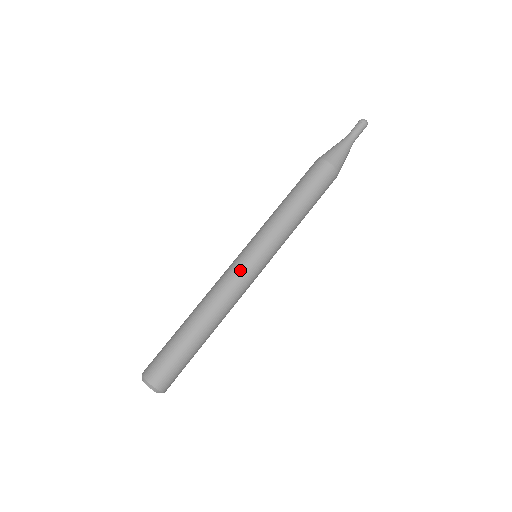
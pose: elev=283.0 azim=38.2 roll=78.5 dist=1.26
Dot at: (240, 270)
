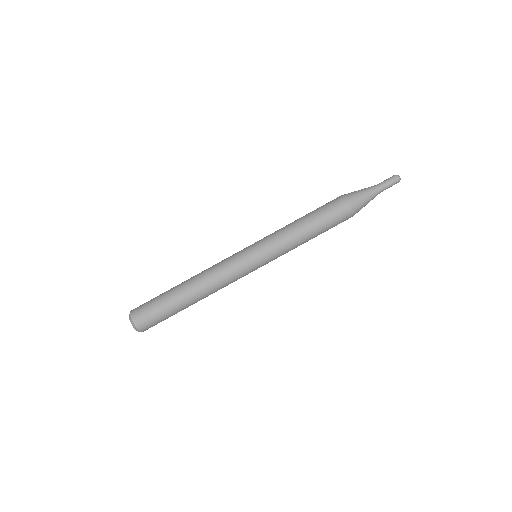
Dot at: (233, 257)
